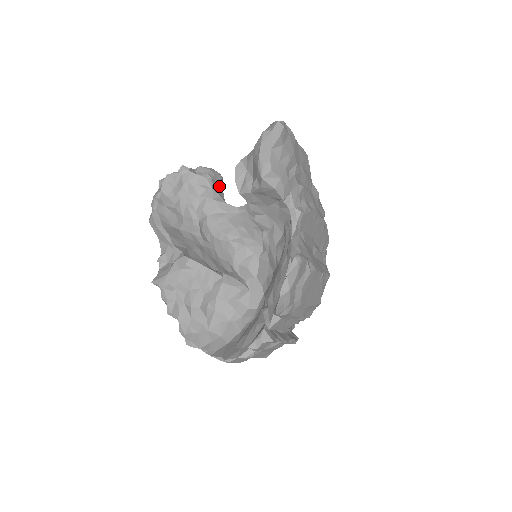
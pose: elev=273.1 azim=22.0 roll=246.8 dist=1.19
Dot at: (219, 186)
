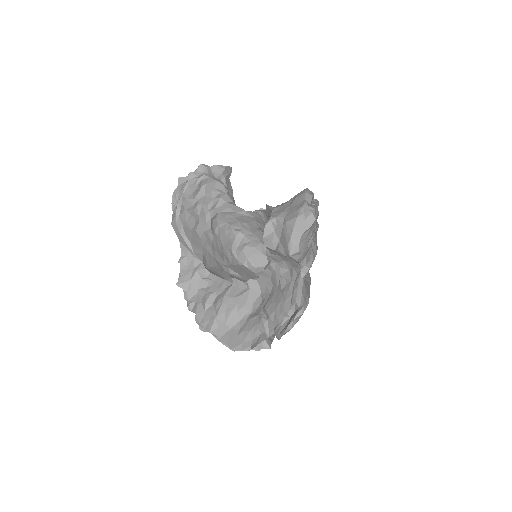
Dot at: (229, 182)
